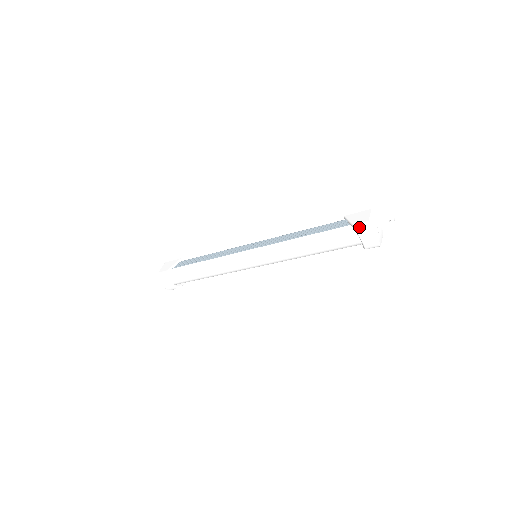
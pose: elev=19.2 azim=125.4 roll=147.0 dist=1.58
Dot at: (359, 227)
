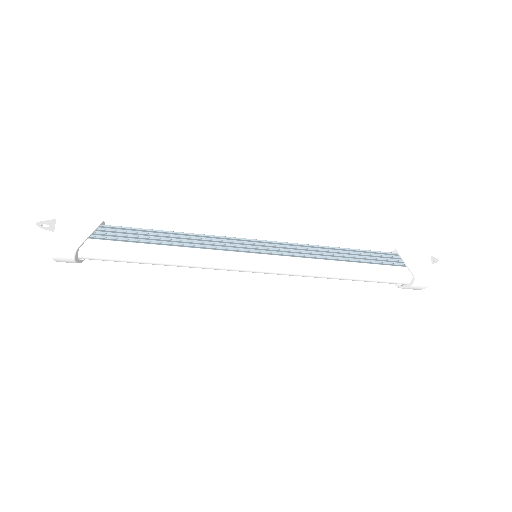
Dot at: (421, 279)
